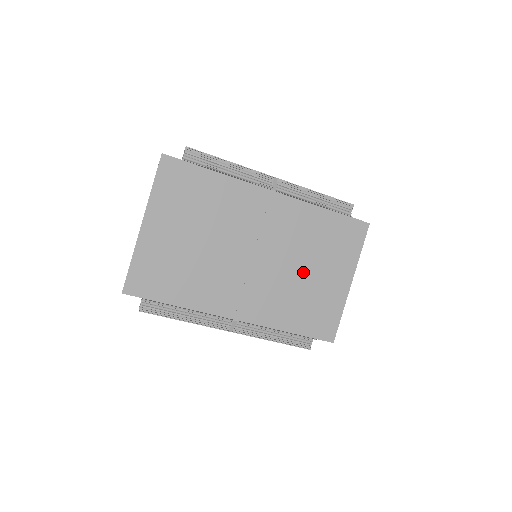
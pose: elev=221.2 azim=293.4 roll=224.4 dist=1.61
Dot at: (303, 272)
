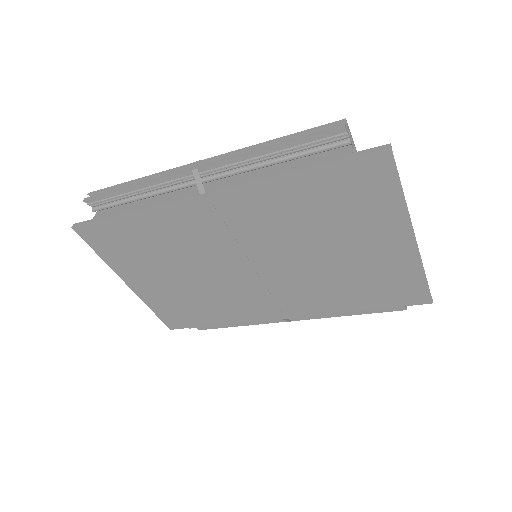
Dot at: (325, 255)
